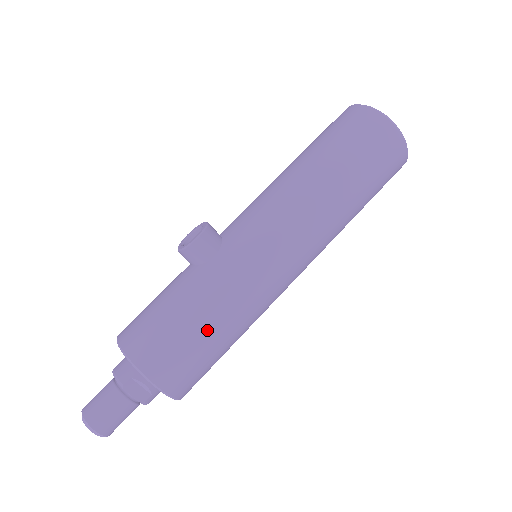
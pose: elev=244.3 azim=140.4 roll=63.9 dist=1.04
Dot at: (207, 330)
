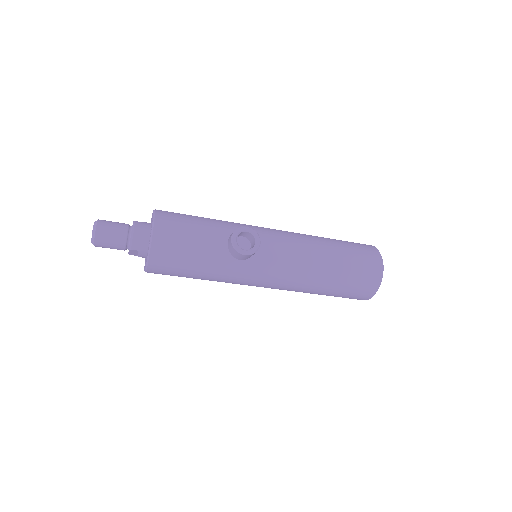
Dot at: (195, 277)
